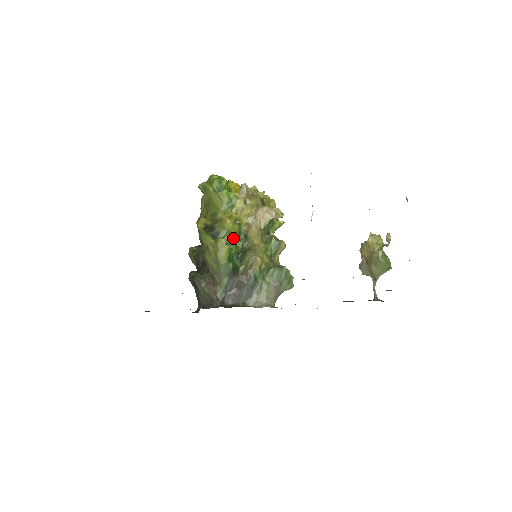
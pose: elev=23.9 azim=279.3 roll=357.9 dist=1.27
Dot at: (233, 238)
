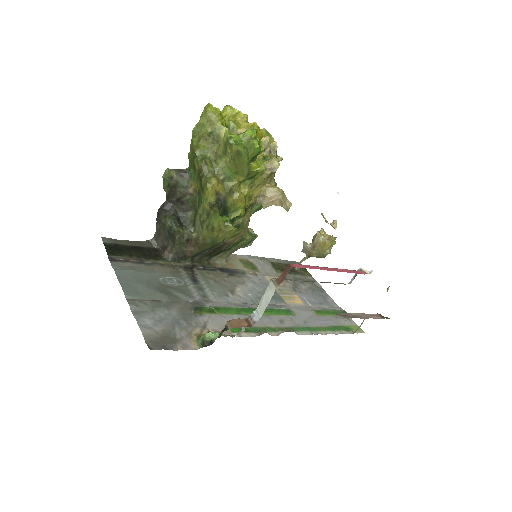
Dot at: occluded
